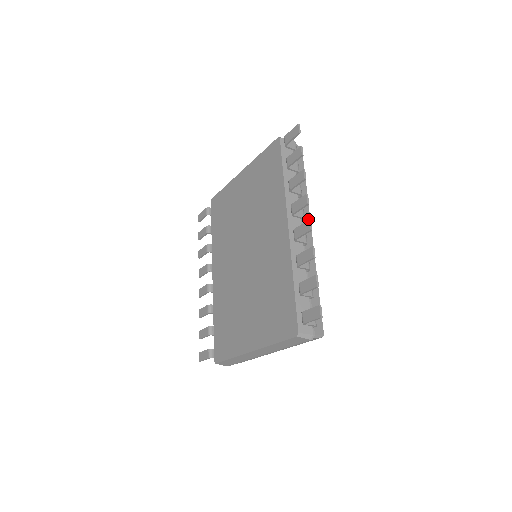
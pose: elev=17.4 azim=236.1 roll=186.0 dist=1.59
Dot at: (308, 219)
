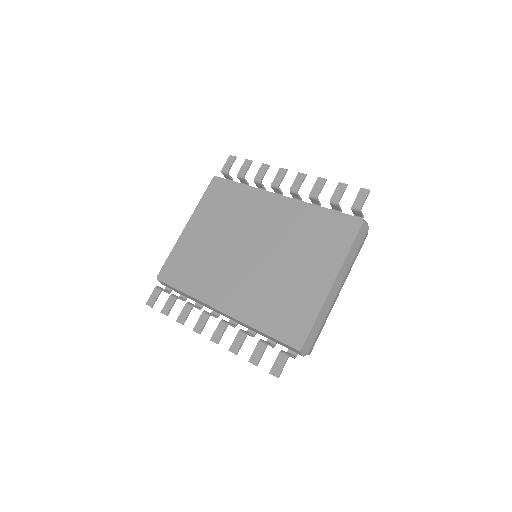
Dot at: occluded
